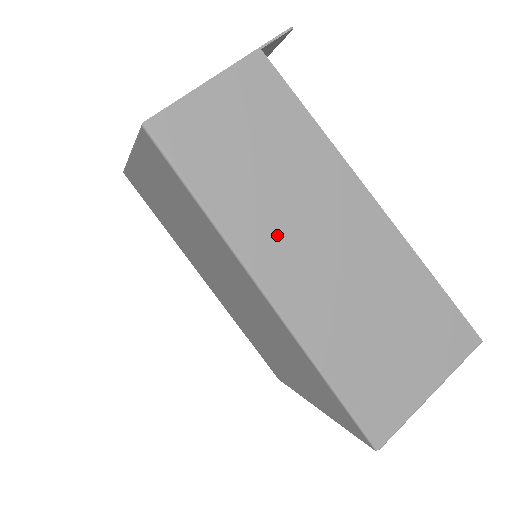
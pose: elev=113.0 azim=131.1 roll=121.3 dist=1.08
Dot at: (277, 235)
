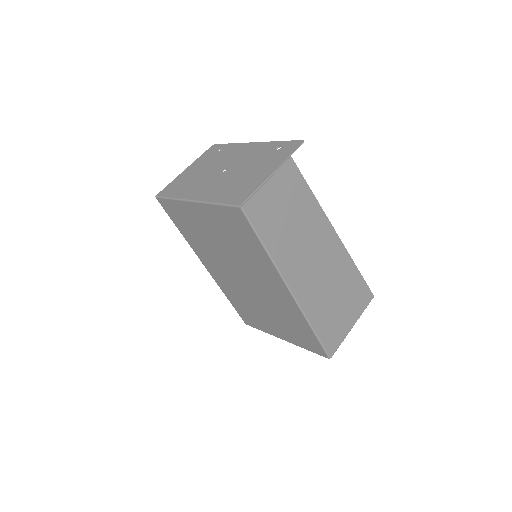
Dot at: (295, 257)
